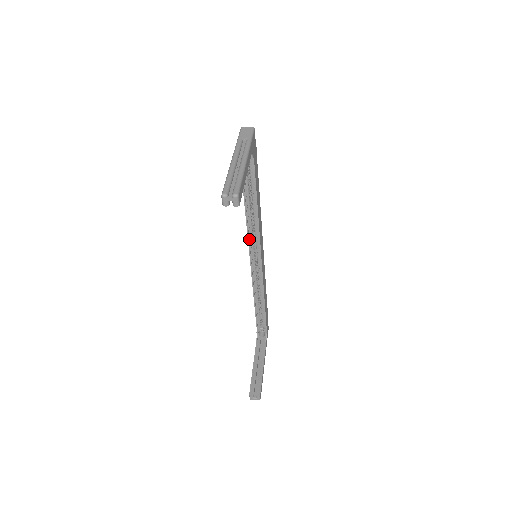
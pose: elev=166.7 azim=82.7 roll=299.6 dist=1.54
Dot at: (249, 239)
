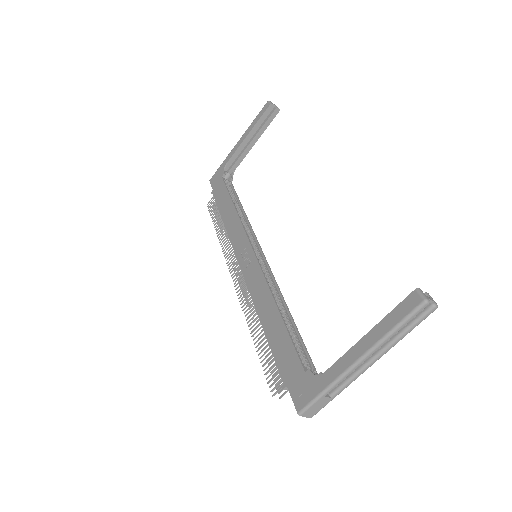
Dot at: (245, 234)
